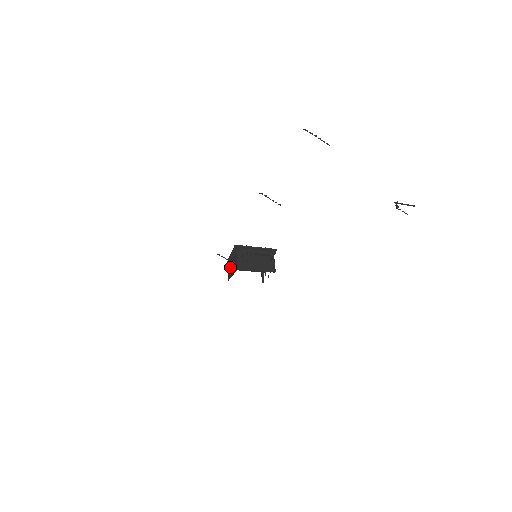
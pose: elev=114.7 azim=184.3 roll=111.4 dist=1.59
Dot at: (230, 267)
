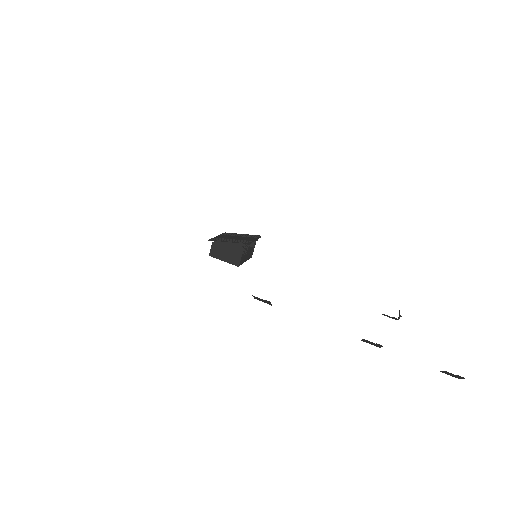
Dot at: (220, 248)
